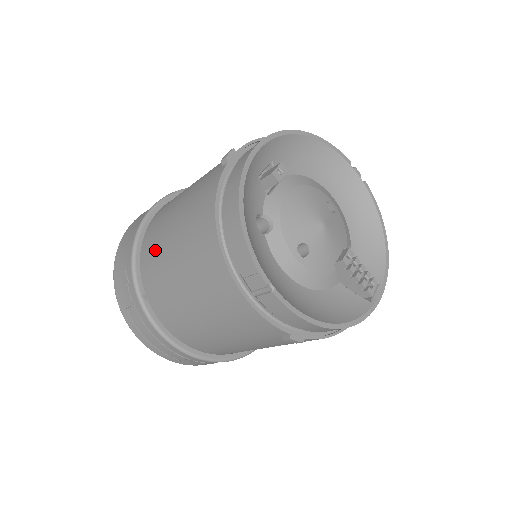
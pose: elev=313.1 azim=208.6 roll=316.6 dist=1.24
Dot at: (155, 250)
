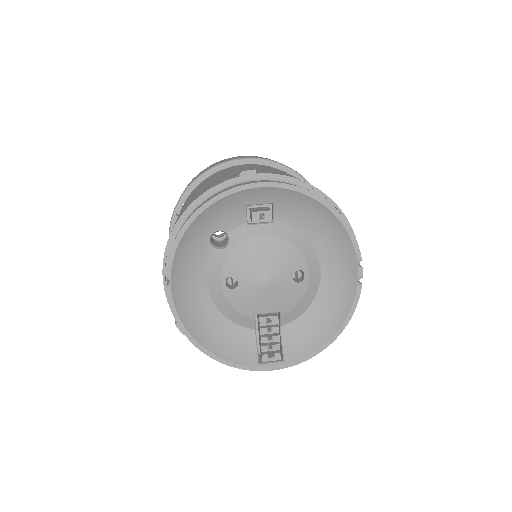
Dot at: (195, 190)
